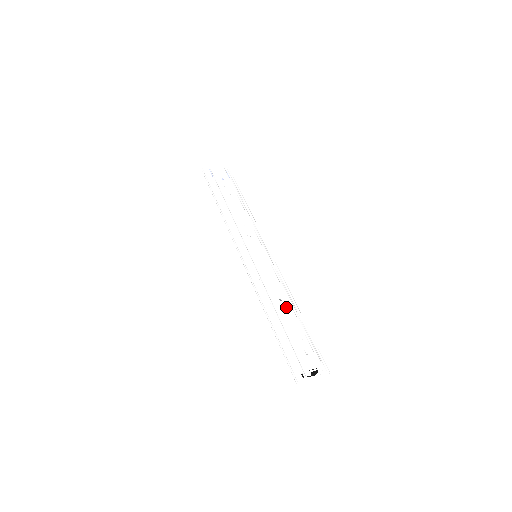
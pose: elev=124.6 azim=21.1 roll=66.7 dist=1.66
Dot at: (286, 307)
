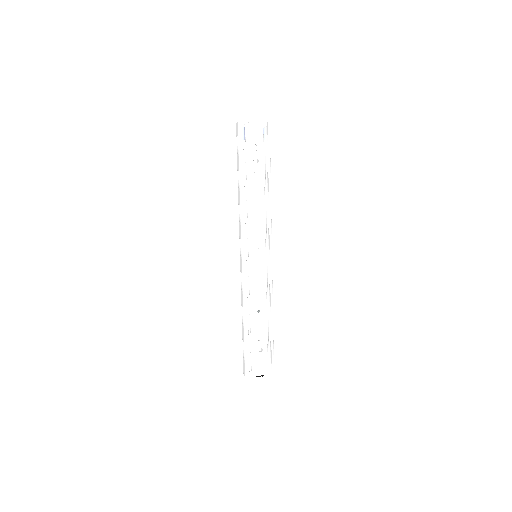
Dot at: (261, 319)
